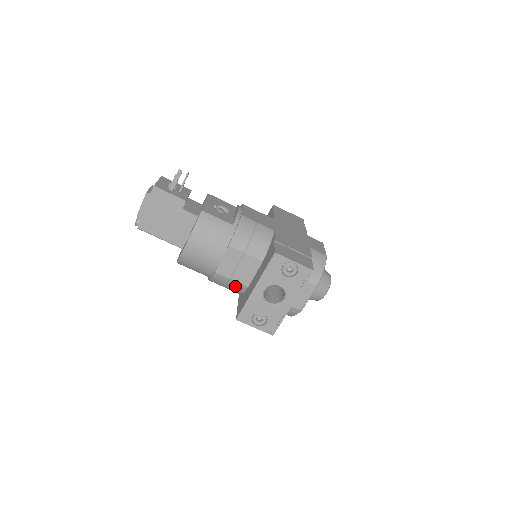
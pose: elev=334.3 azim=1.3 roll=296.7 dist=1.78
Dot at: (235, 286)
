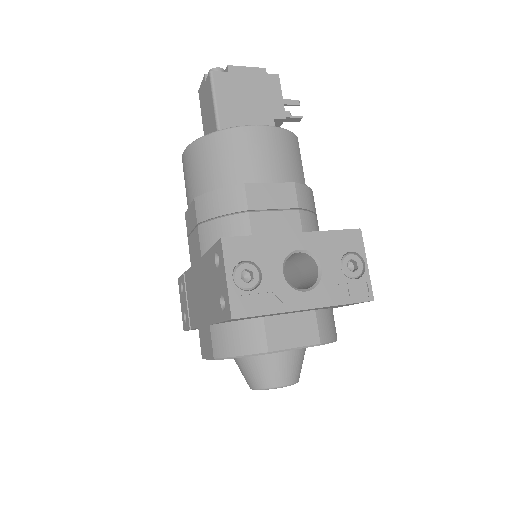
Dot at: (236, 228)
